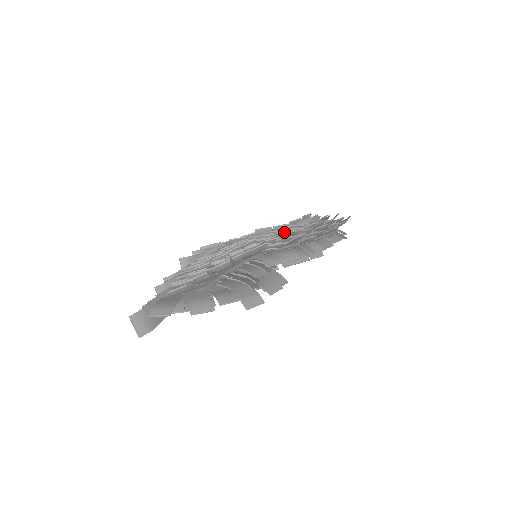
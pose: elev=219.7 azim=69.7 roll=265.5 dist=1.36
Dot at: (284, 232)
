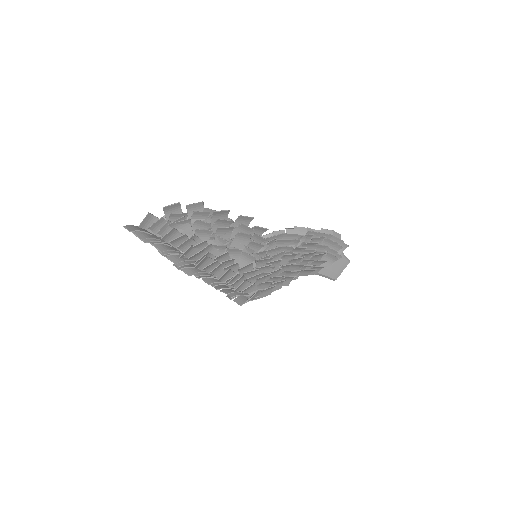
Dot at: occluded
